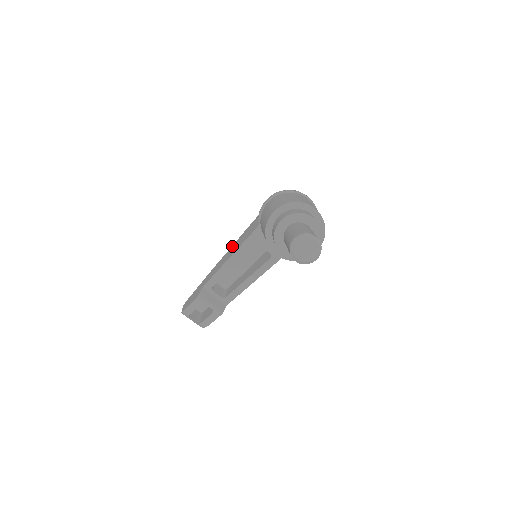
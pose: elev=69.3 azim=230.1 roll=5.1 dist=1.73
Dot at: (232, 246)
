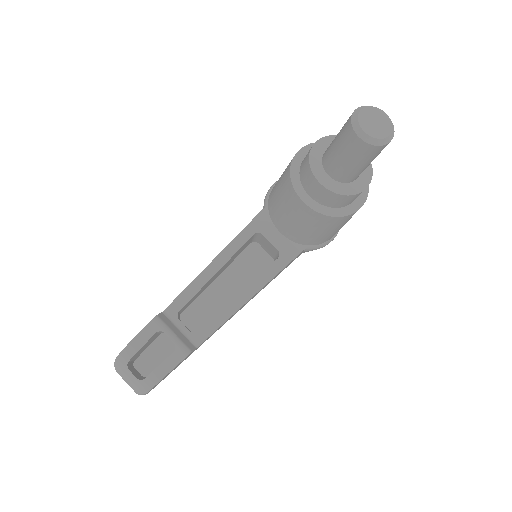
Dot at: occluded
